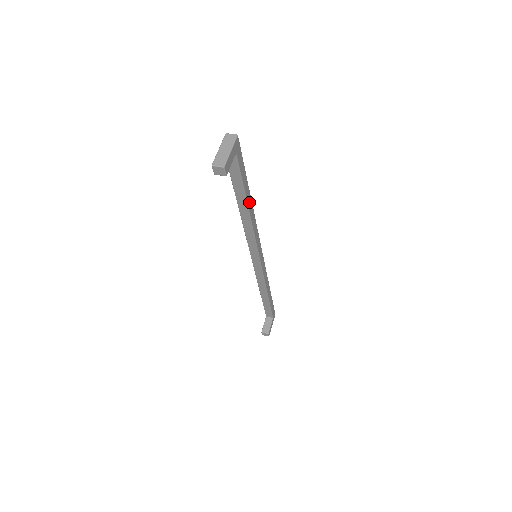
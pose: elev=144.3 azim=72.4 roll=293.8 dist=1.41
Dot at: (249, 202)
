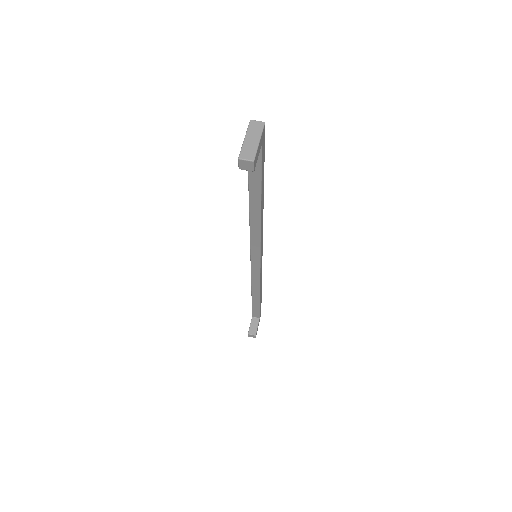
Dot at: (262, 199)
